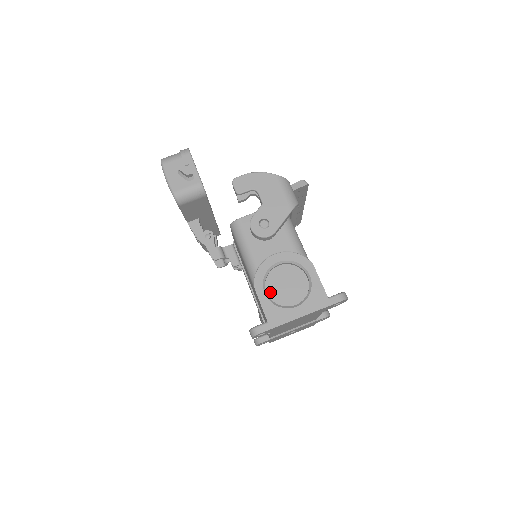
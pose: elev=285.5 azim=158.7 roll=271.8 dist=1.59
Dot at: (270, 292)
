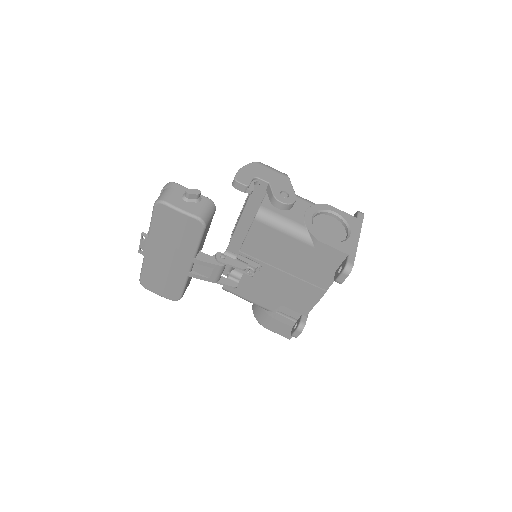
Dot at: occluded
